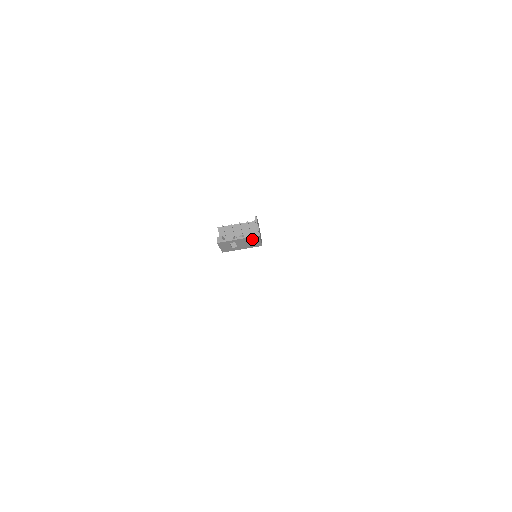
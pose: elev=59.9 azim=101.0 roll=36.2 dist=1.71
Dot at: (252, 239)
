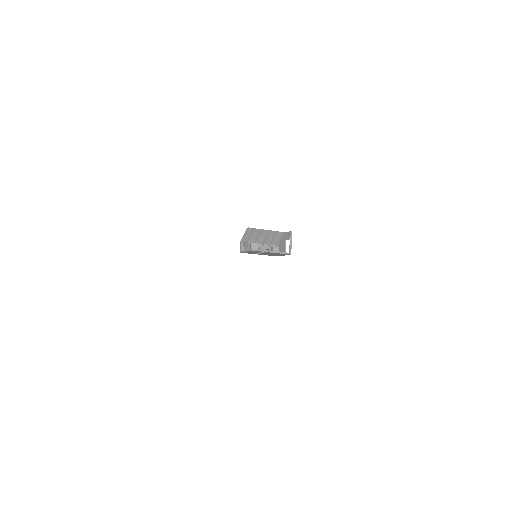
Dot at: (281, 254)
